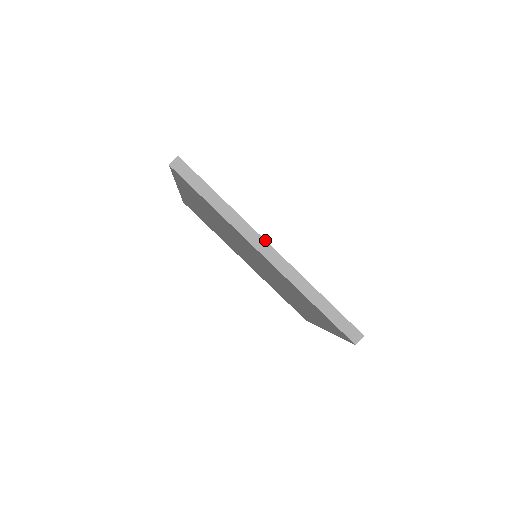
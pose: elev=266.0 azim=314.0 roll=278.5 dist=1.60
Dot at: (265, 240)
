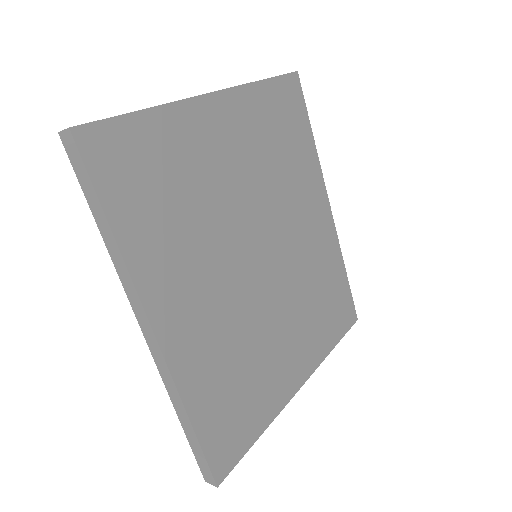
Dot at: (148, 320)
